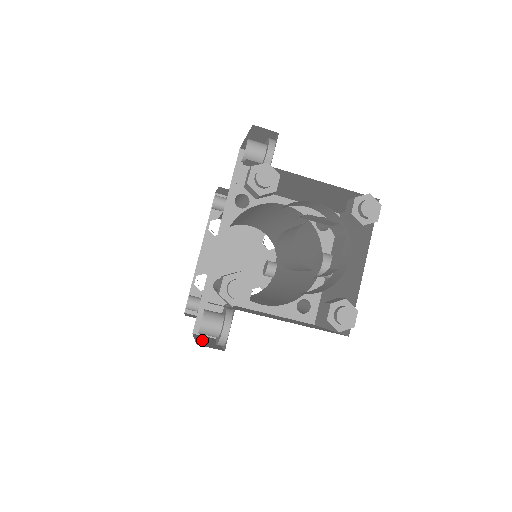
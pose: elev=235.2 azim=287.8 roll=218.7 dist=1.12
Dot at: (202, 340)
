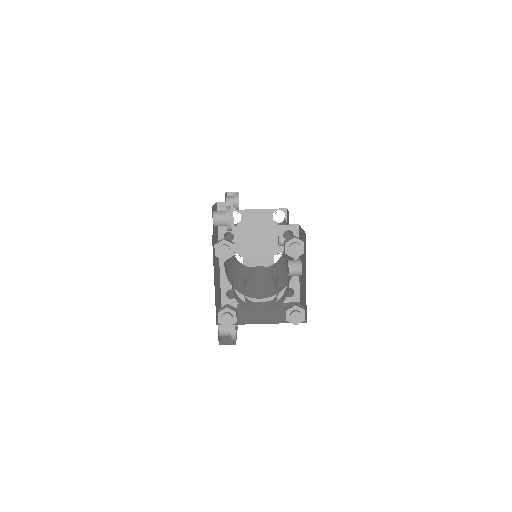
Dot at: occluded
